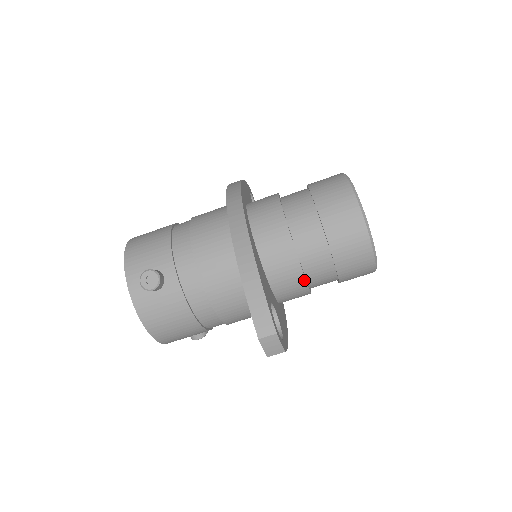
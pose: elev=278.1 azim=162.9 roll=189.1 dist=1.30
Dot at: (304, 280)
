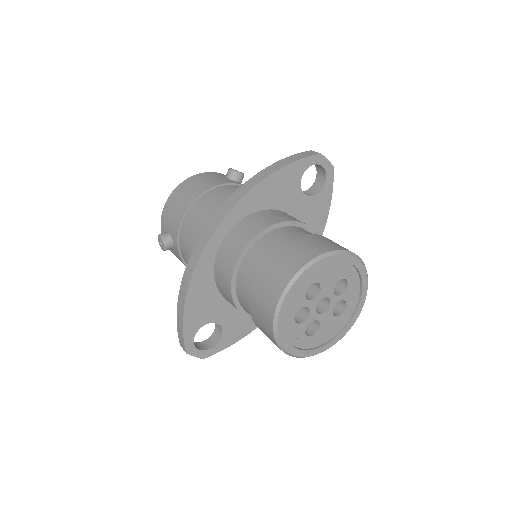
Dot at: (250, 319)
